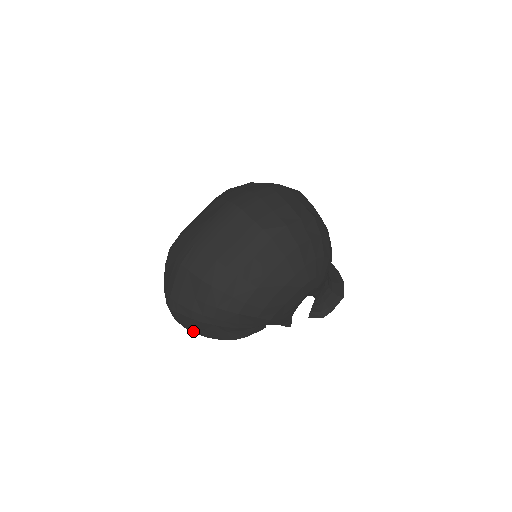
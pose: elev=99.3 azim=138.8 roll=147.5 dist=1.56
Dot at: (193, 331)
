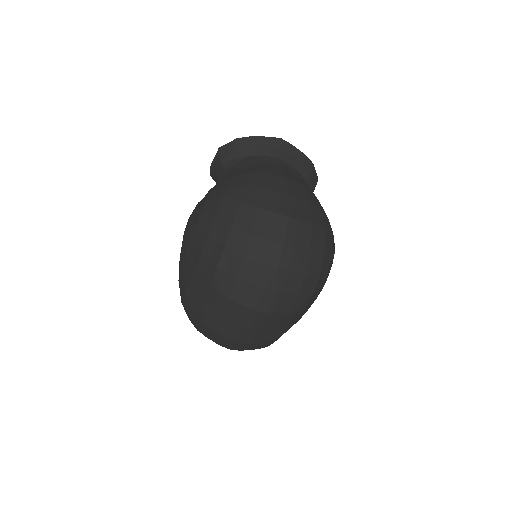
Dot at: occluded
